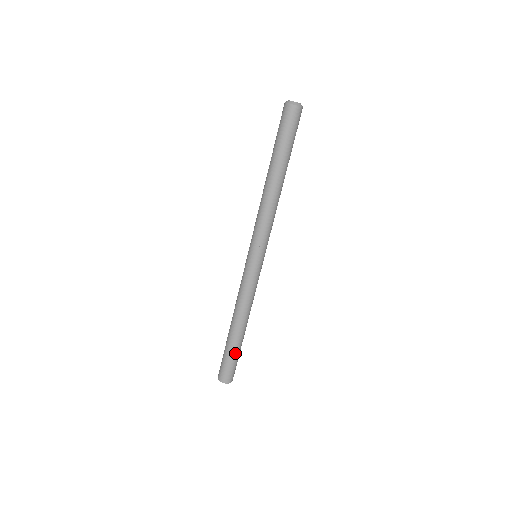
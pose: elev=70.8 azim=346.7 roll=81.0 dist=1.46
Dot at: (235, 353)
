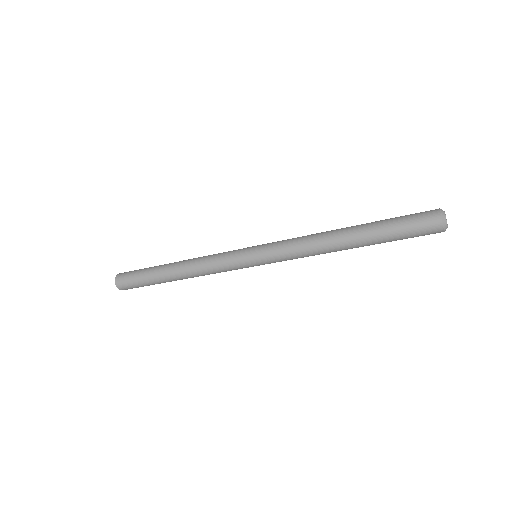
Dot at: occluded
